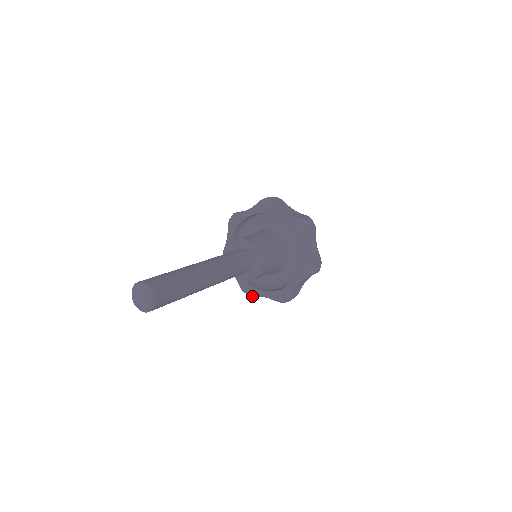
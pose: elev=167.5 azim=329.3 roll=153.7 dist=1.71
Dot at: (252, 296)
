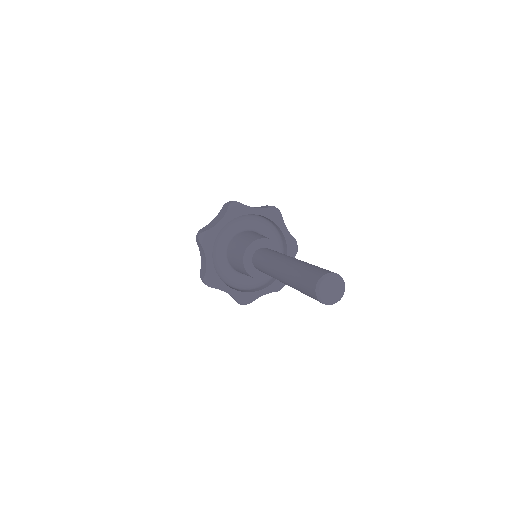
Dot at: occluded
